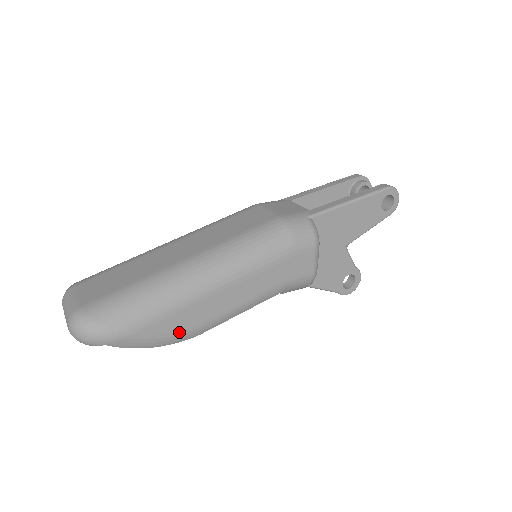
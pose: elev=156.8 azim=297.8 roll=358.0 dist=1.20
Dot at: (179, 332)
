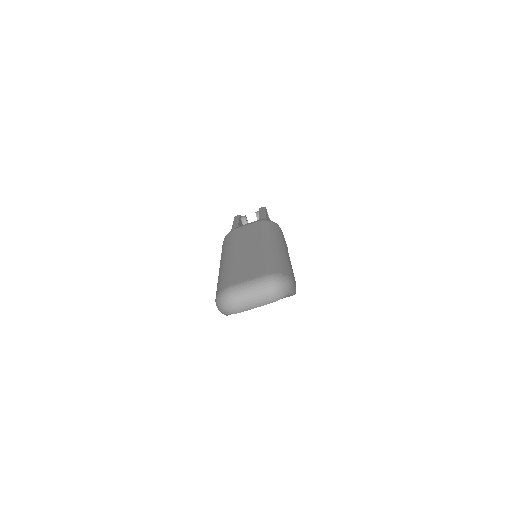
Dot at: (295, 281)
